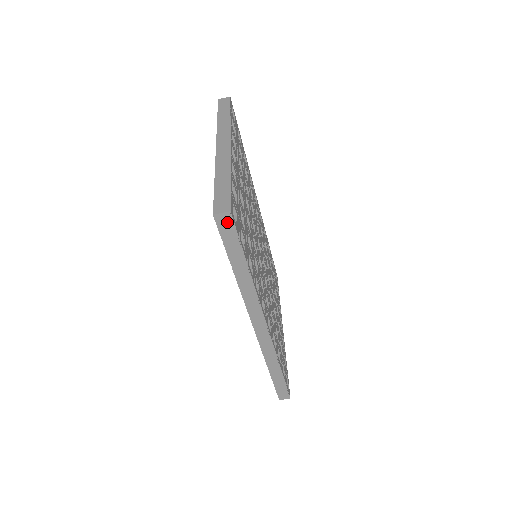
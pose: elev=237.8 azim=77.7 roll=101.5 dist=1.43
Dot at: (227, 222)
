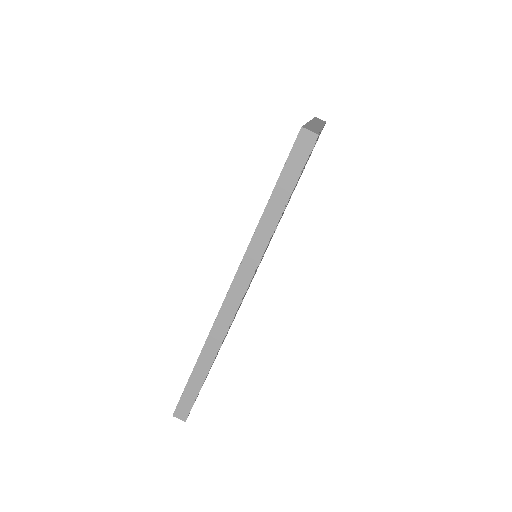
Dot at: (307, 144)
